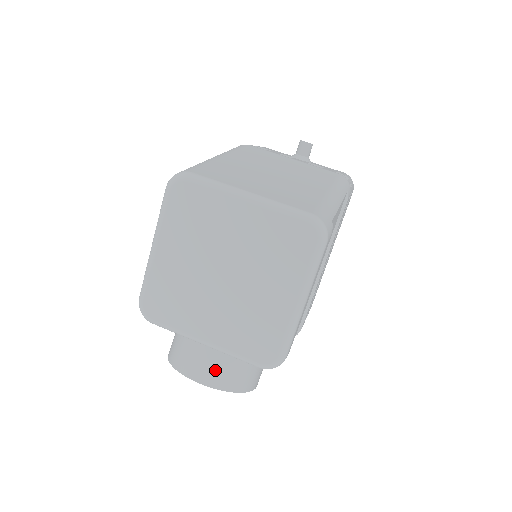
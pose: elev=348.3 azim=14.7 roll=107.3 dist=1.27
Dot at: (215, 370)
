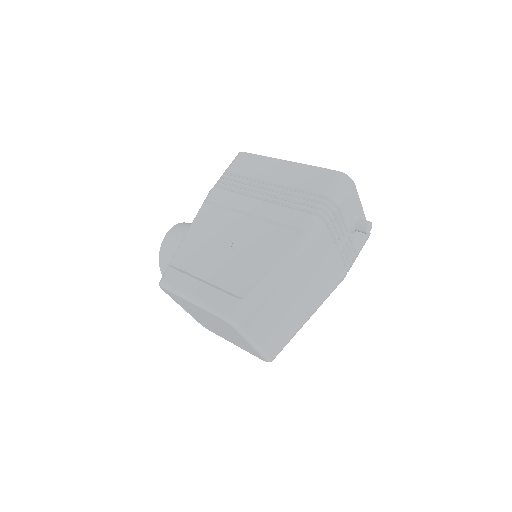
Dot at: occluded
